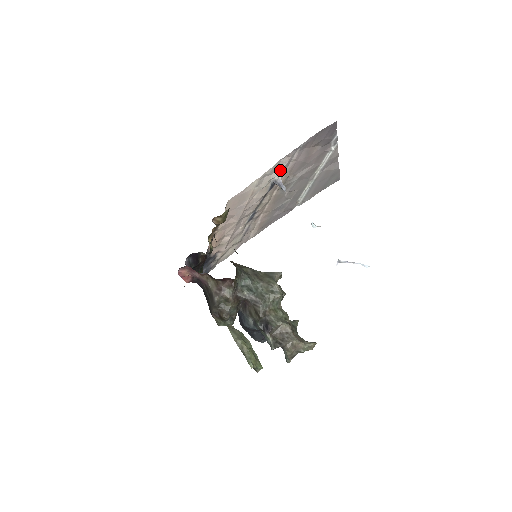
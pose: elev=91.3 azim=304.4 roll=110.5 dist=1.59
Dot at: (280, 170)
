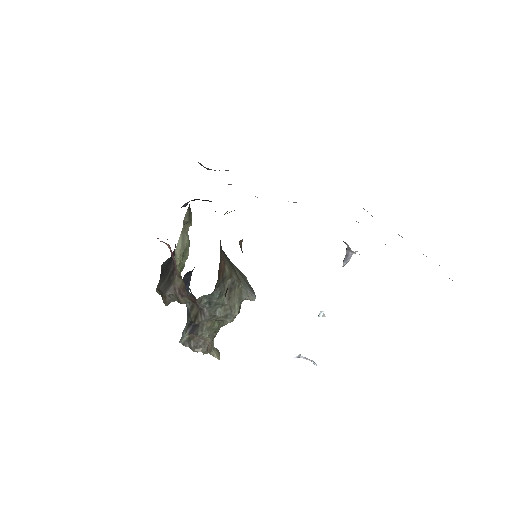
Dot at: occluded
